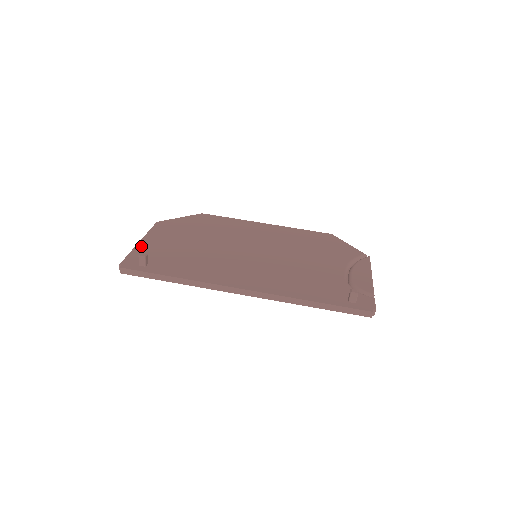
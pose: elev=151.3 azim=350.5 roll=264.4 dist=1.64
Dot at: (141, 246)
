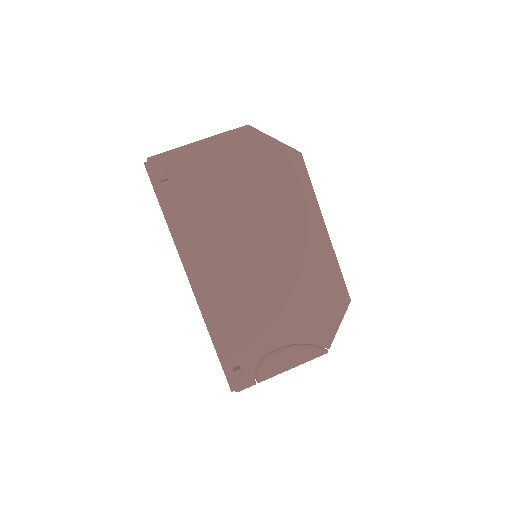
Dot at: (190, 150)
